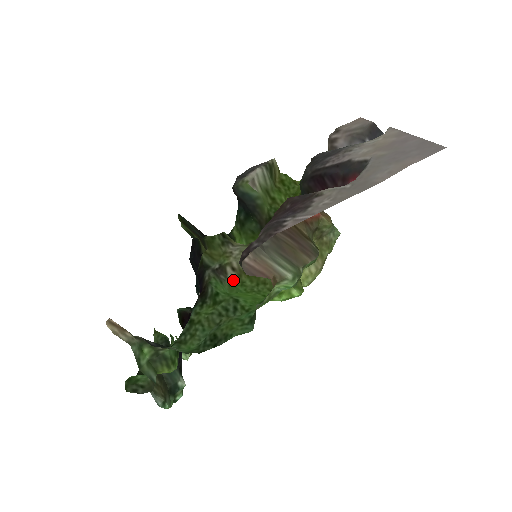
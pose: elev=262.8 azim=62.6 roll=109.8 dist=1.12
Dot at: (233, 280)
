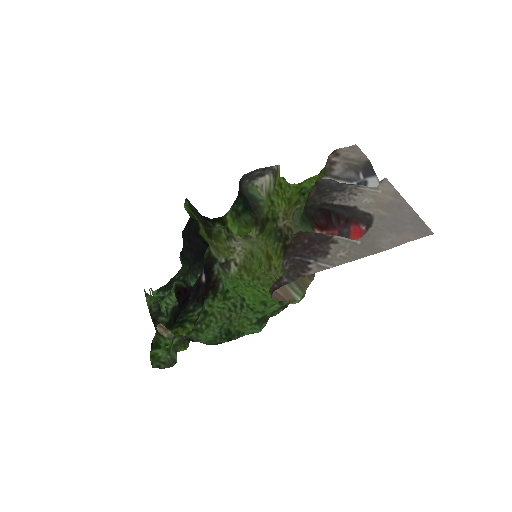
Dot at: (234, 273)
